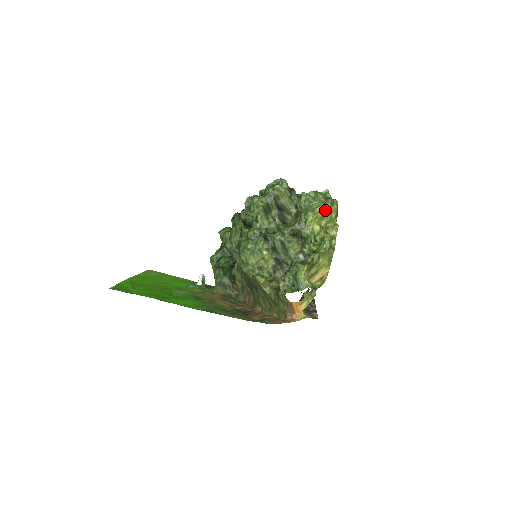
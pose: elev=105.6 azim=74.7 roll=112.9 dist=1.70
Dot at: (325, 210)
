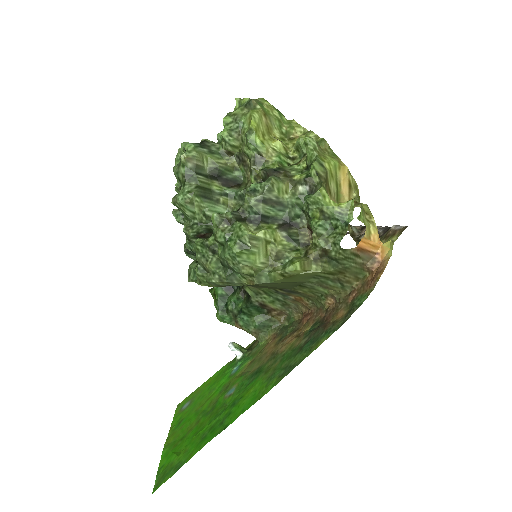
Dot at: (261, 116)
